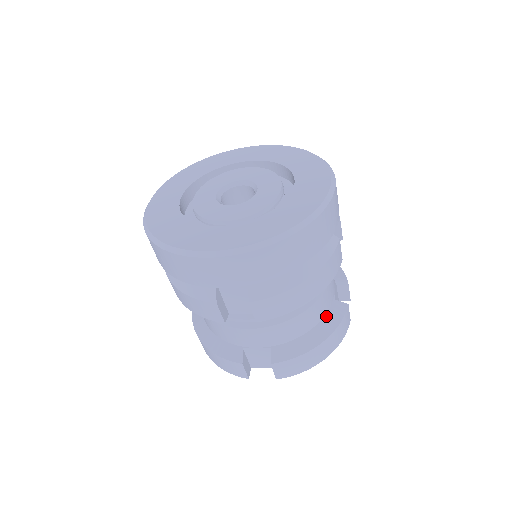
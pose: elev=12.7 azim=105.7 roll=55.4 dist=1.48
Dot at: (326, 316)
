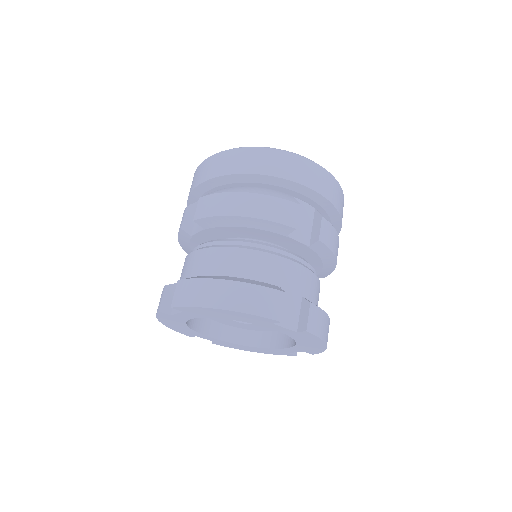
Dot at: occluded
